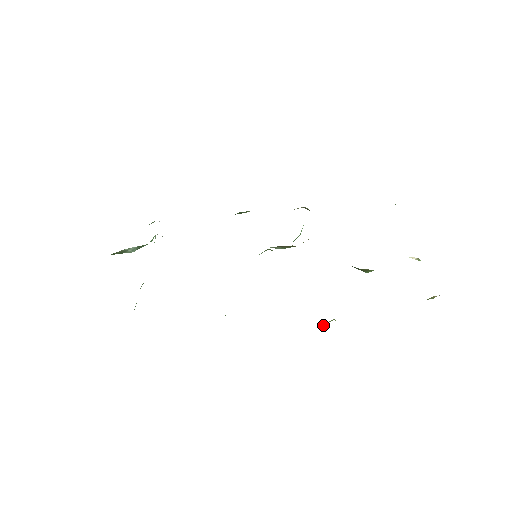
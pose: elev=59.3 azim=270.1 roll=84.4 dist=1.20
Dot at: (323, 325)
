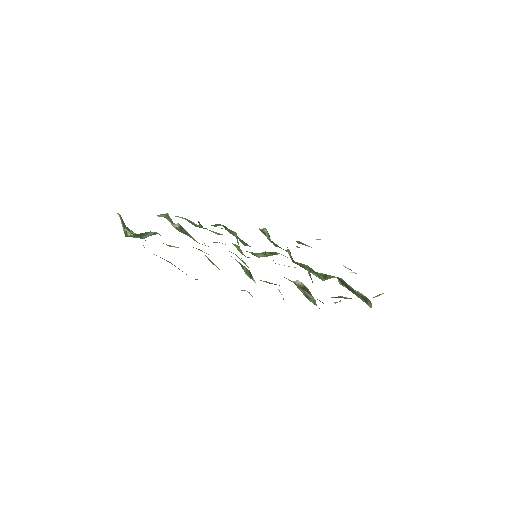
Dot at: occluded
